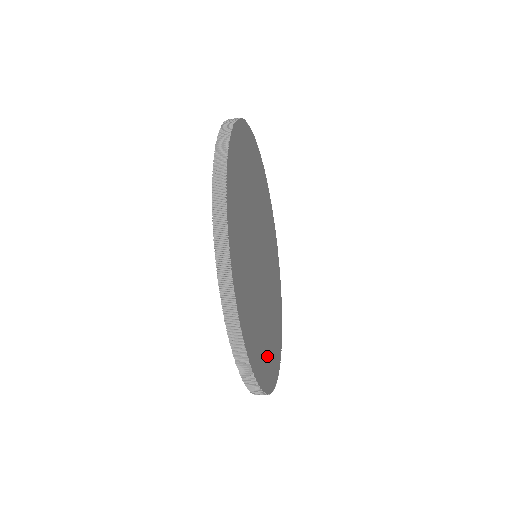
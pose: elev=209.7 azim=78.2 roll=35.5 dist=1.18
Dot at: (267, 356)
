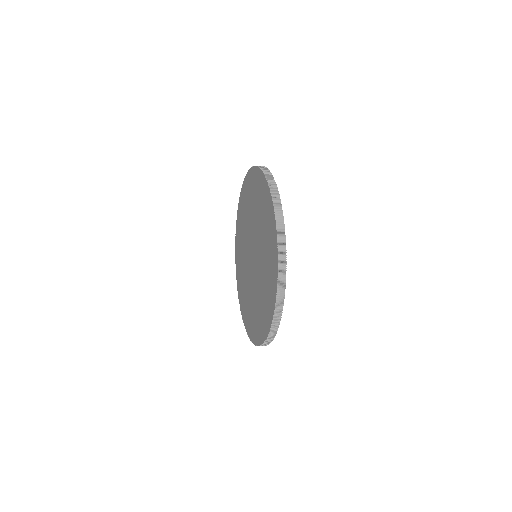
Dot at: occluded
